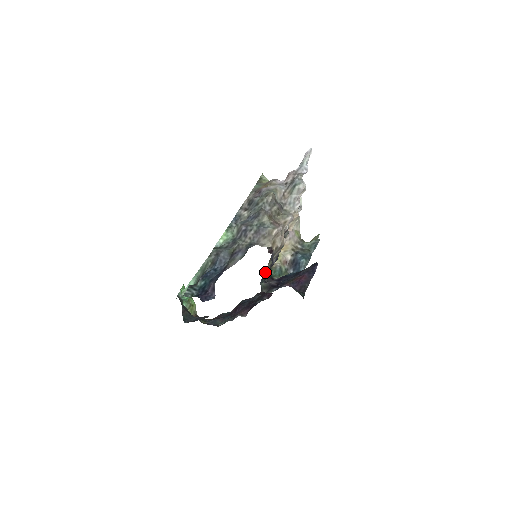
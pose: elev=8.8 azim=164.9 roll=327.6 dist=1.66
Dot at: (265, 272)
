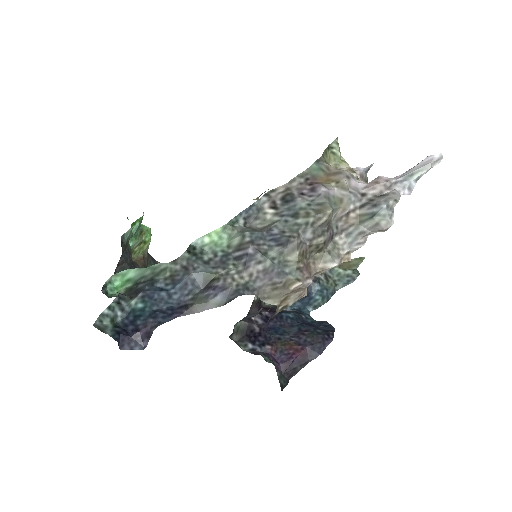
Dot at: (250, 314)
